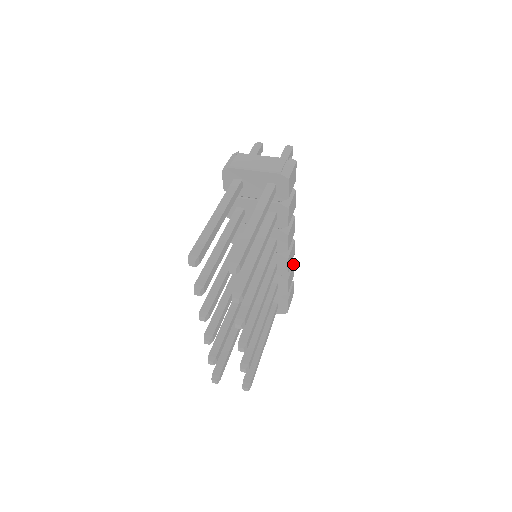
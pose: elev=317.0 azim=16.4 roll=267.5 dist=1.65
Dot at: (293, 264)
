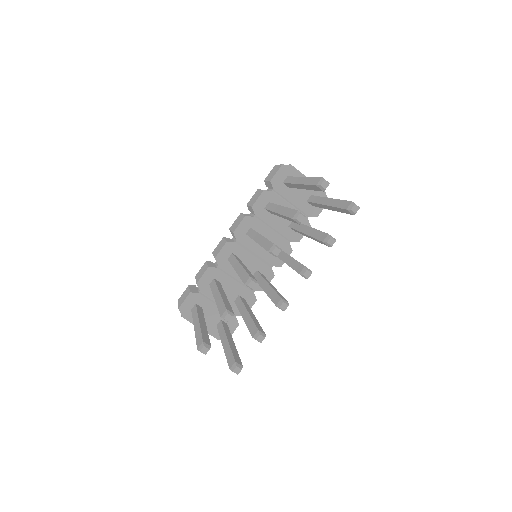
Dot at: occluded
